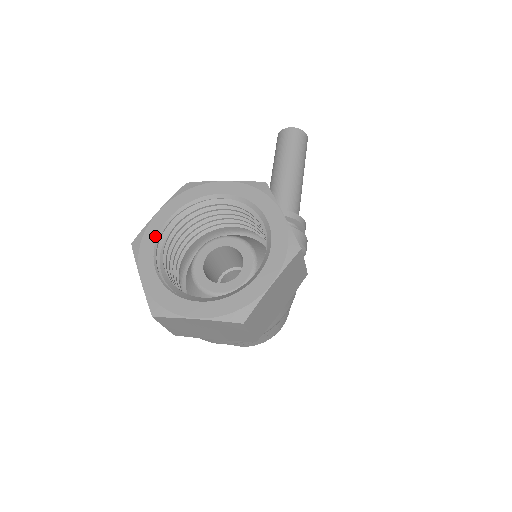
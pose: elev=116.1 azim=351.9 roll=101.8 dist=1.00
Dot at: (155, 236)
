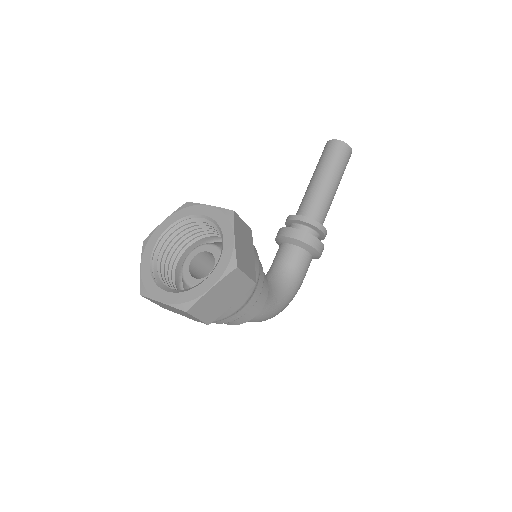
Dot at: (156, 239)
